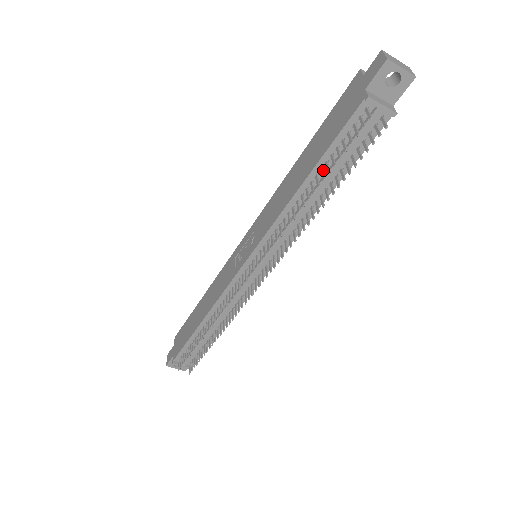
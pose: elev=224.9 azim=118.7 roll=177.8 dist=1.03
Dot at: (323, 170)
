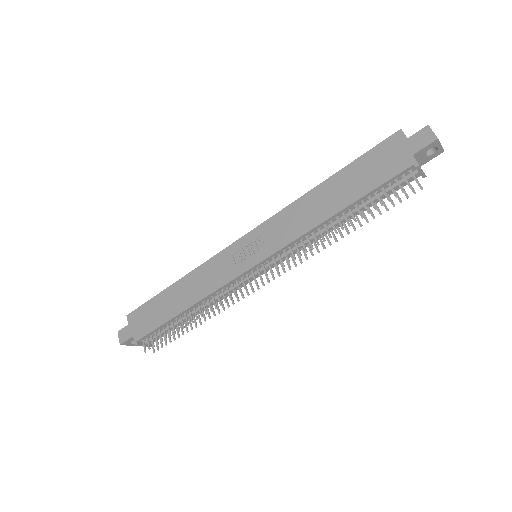
Dot at: (356, 205)
